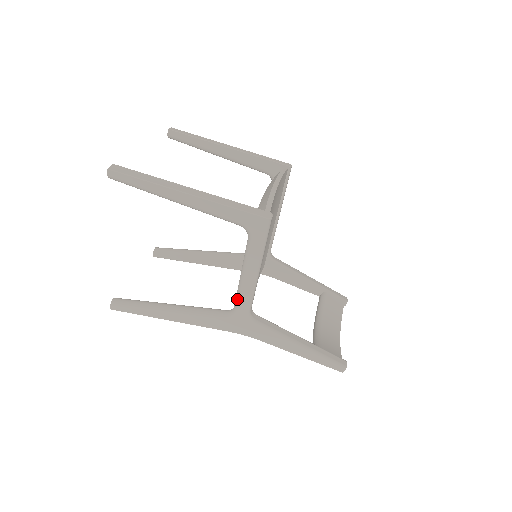
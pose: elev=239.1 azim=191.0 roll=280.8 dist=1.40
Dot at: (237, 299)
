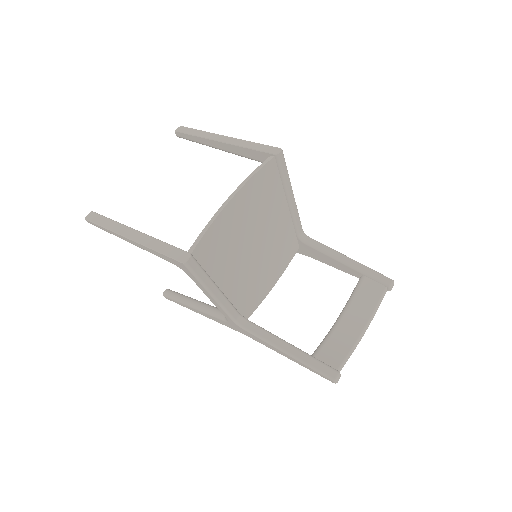
Dot at: (220, 311)
